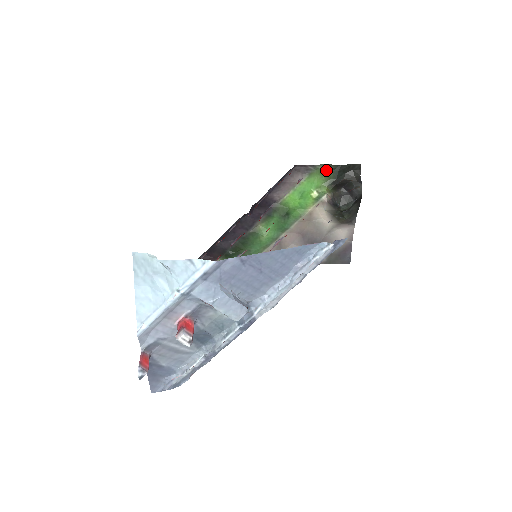
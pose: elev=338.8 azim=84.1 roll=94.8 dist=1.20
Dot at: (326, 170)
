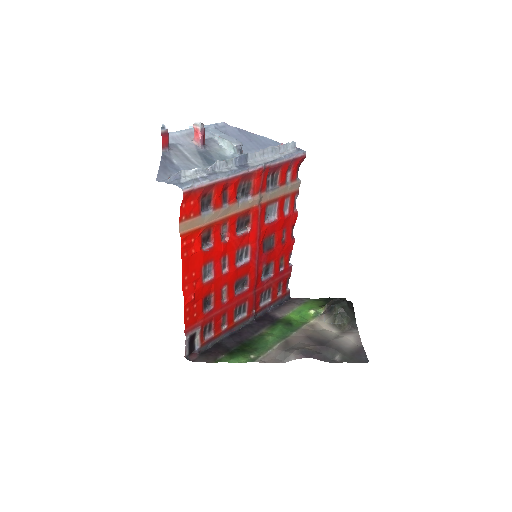
Dot at: (318, 301)
